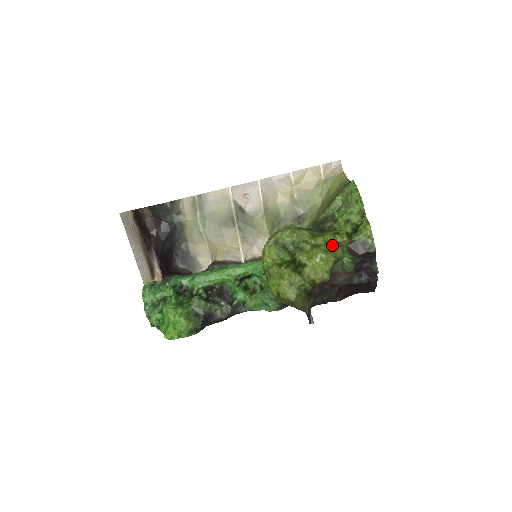
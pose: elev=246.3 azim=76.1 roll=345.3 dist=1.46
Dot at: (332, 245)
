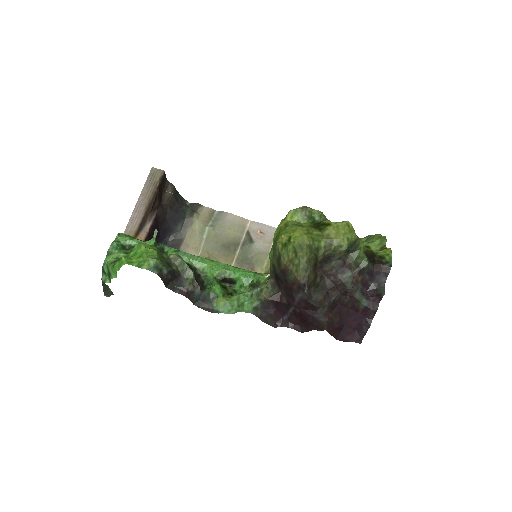
Dot at: occluded
